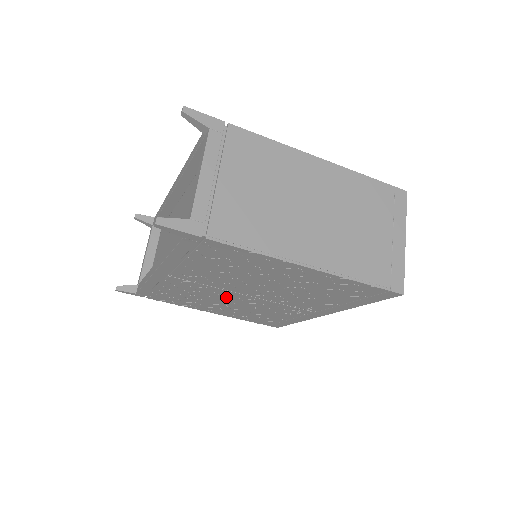
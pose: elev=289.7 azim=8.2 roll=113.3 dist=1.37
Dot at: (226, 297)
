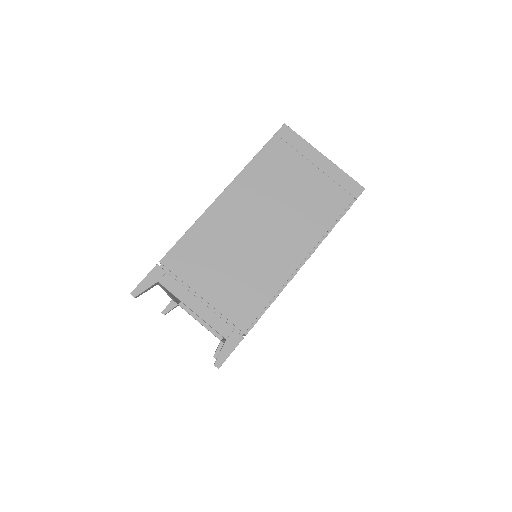
Dot at: occluded
